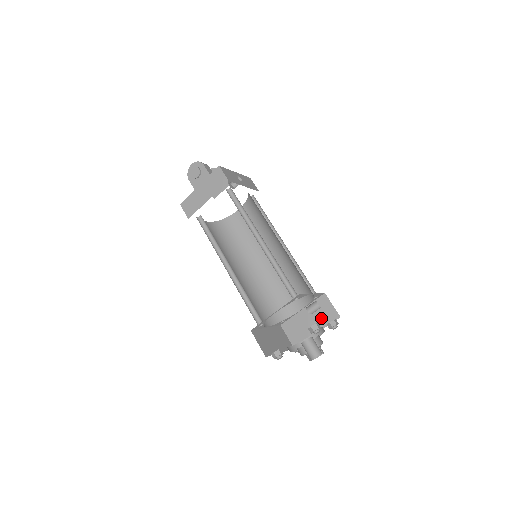
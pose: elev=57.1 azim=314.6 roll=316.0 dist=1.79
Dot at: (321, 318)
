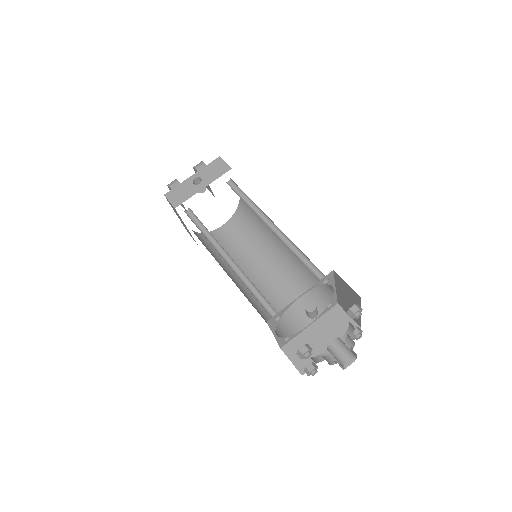
Dot at: (351, 298)
